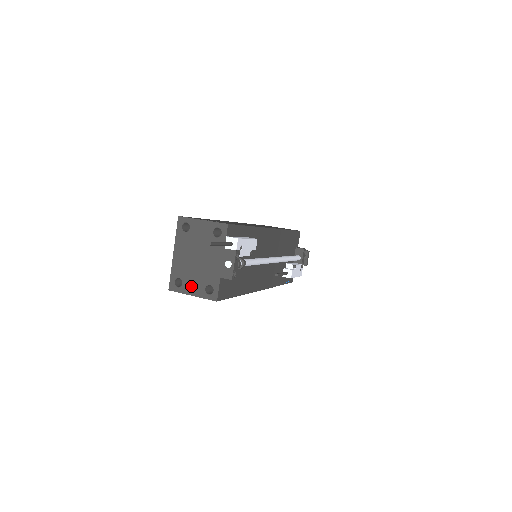
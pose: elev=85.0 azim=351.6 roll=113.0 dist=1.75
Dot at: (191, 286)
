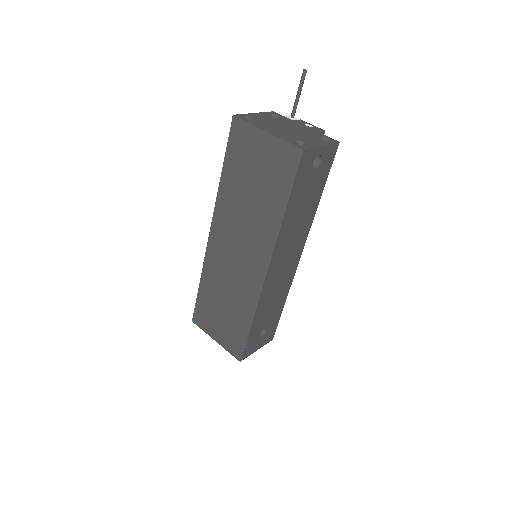
Dot at: (312, 141)
